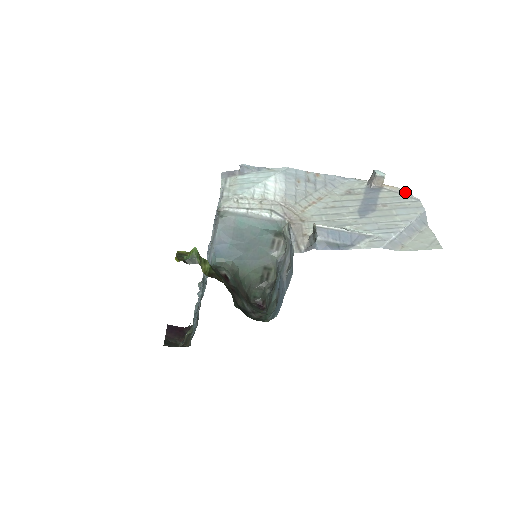
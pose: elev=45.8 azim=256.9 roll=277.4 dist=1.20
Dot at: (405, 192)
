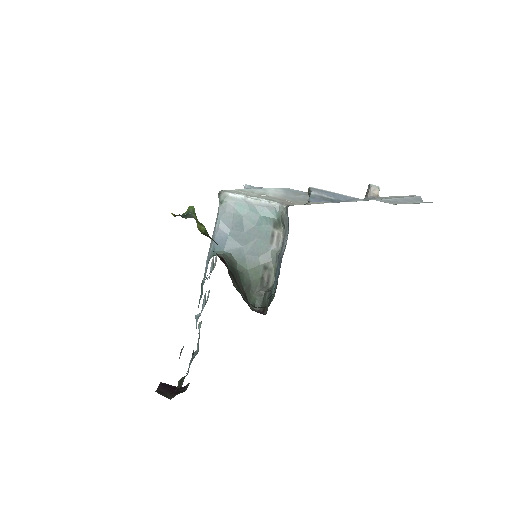
Dot at: occluded
